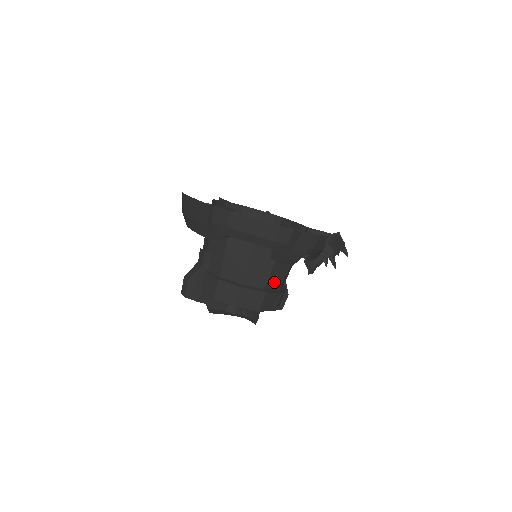
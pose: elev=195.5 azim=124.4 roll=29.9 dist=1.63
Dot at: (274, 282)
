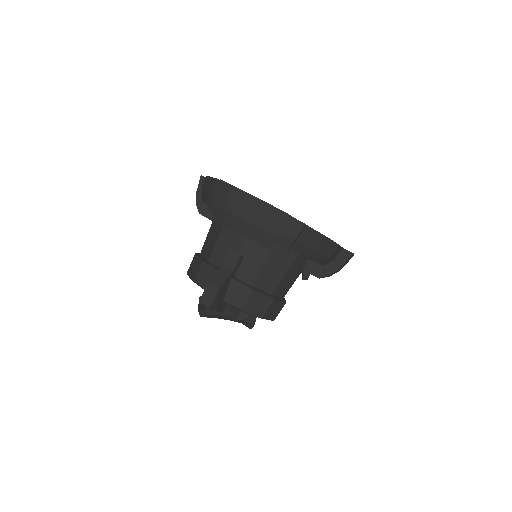
Dot at: occluded
